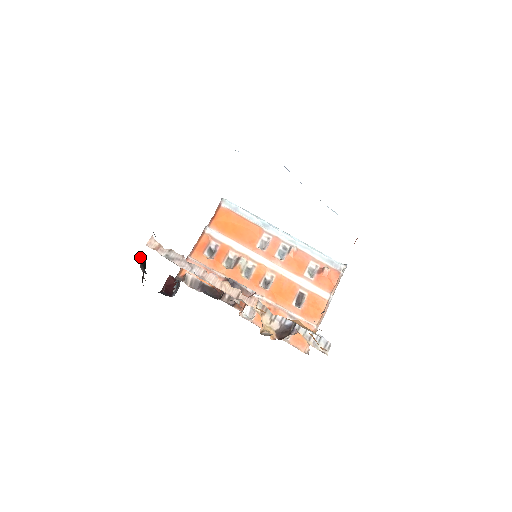
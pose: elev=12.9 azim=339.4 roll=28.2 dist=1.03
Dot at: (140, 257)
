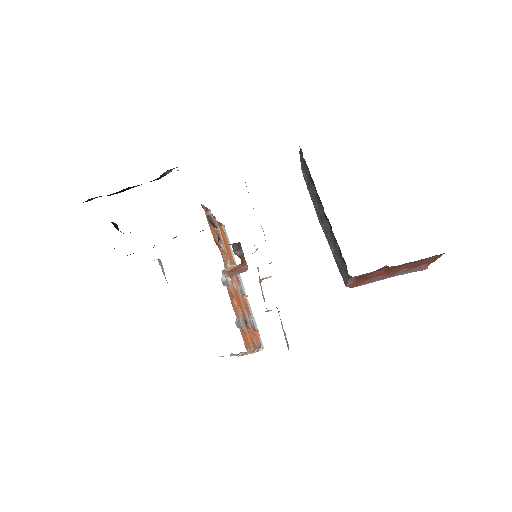
Dot at: (169, 170)
